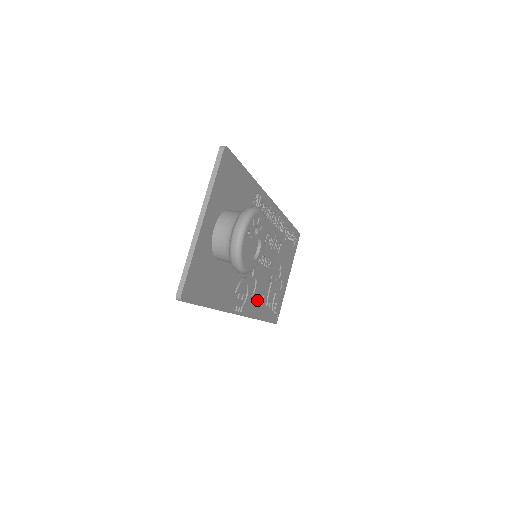
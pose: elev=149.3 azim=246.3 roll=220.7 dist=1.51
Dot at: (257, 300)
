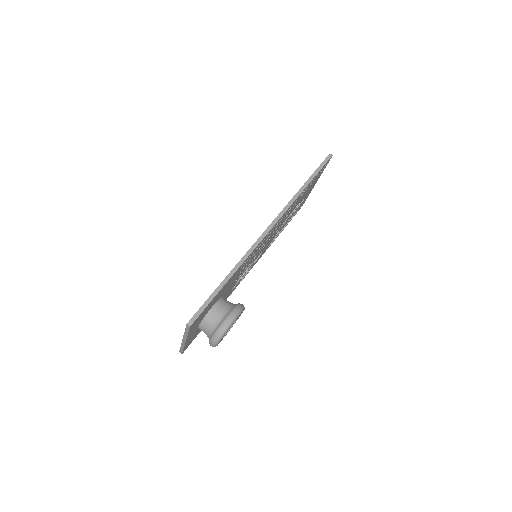
Dot at: (267, 247)
